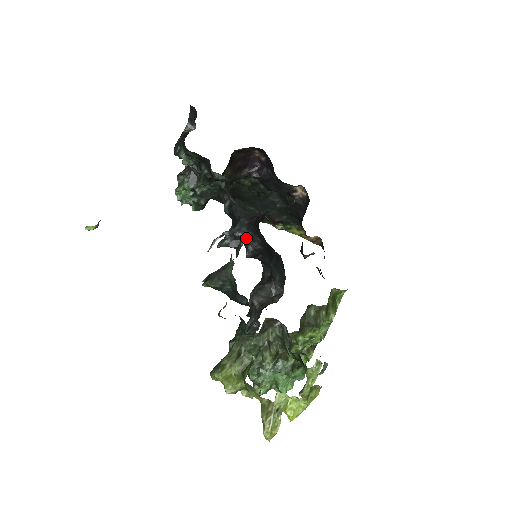
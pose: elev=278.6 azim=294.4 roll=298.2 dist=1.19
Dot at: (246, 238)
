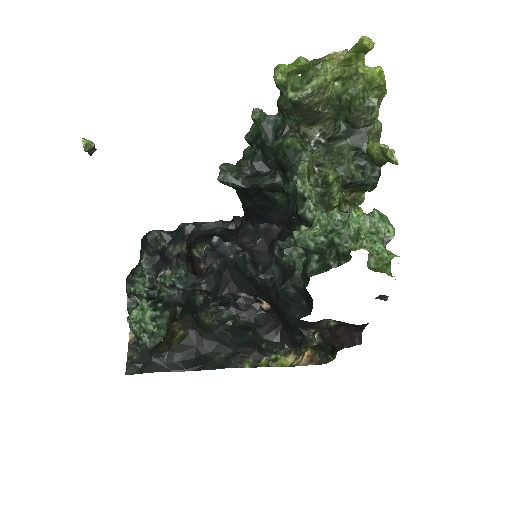
Dot at: (237, 246)
